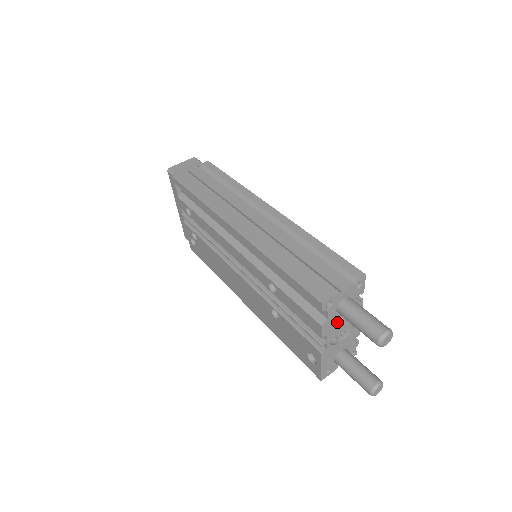
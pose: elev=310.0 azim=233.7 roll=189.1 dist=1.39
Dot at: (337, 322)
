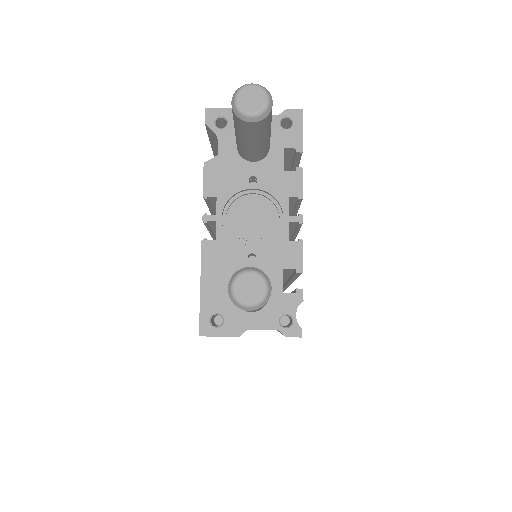
Dot at: (240, 182)
